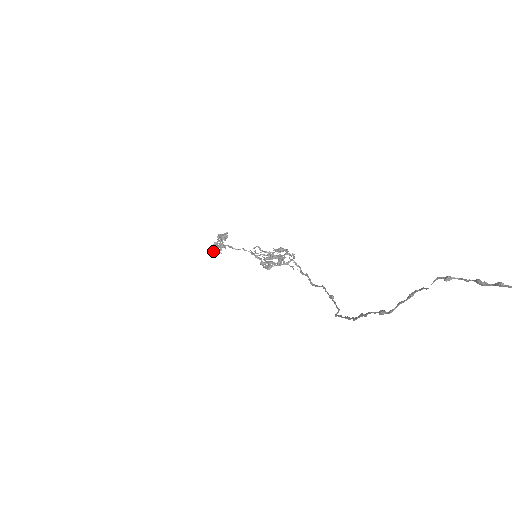
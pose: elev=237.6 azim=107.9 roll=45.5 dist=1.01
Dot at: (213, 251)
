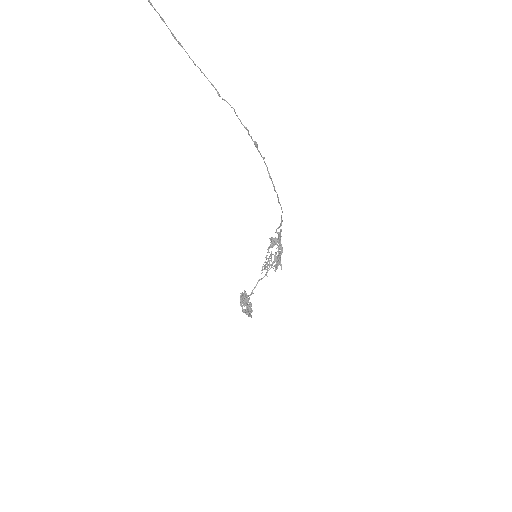
Dot at: (246, 310)
